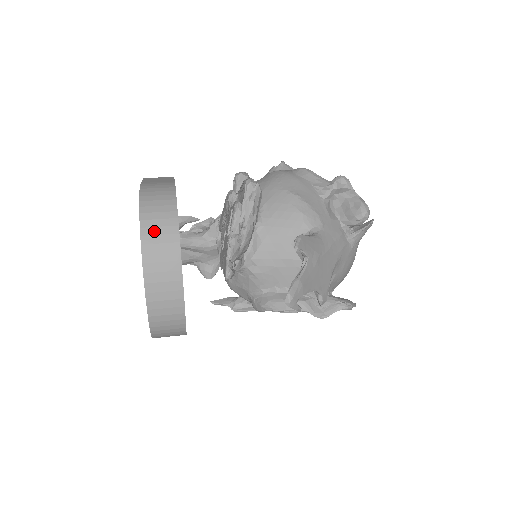
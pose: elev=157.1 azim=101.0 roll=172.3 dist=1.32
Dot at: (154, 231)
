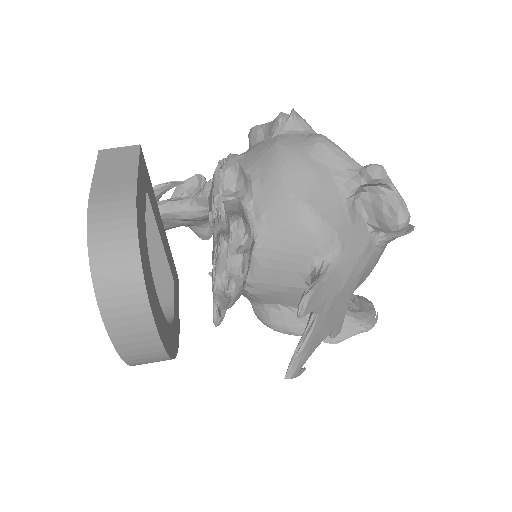
Dot at: (113, 292)
